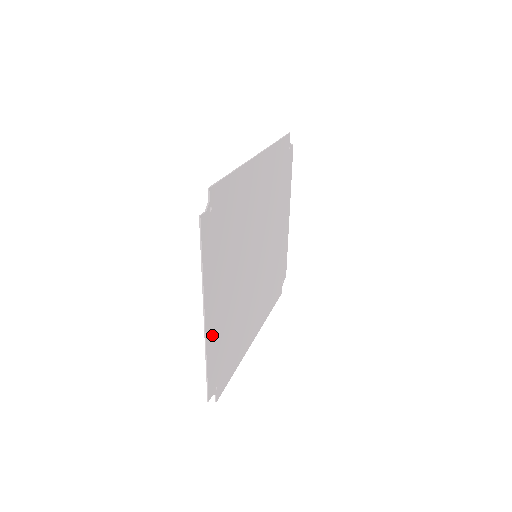
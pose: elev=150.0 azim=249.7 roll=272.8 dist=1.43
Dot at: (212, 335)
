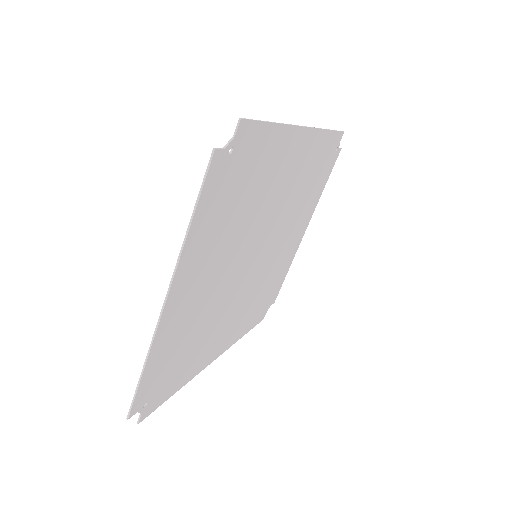
Dot at: (167, 330)
